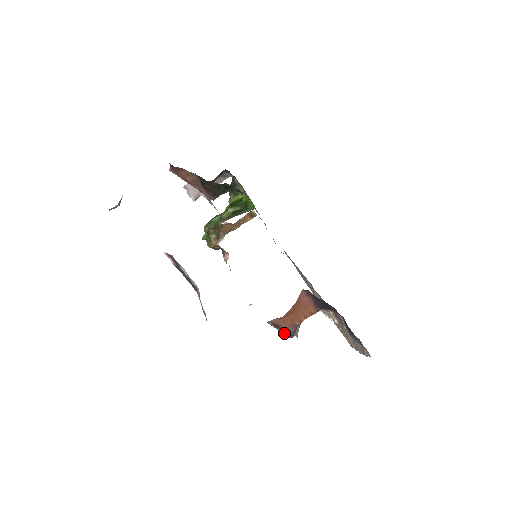
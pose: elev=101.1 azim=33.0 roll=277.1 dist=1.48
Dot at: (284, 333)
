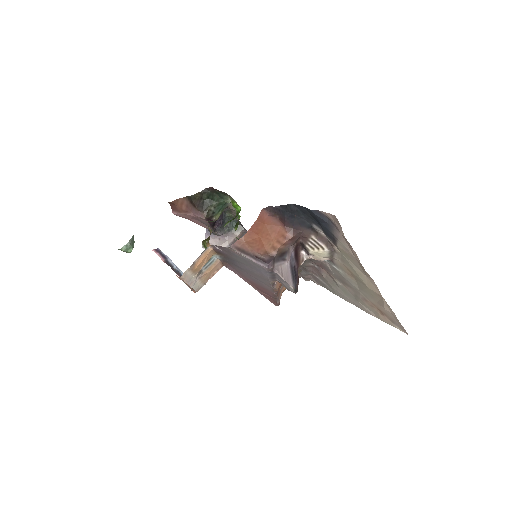
Dot at: (255, 260)
